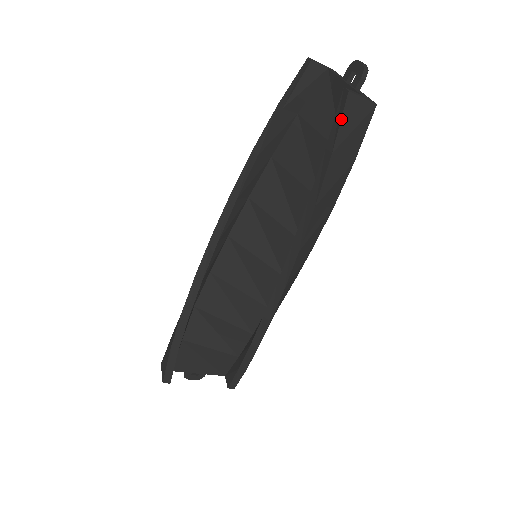
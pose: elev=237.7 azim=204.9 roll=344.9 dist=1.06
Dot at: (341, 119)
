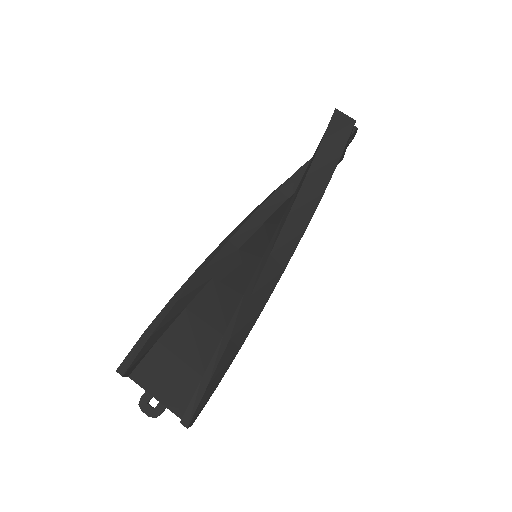
Dot at: (329, 122)
